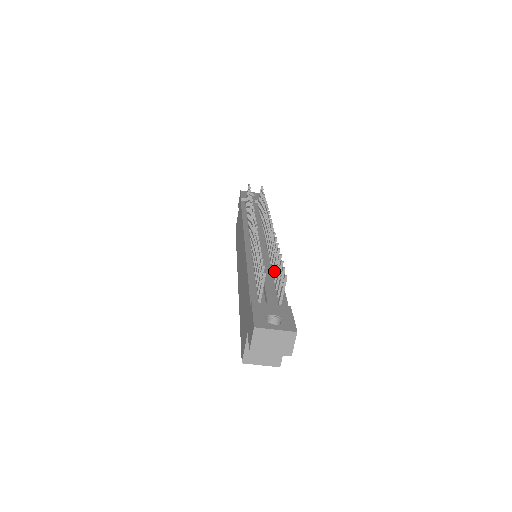
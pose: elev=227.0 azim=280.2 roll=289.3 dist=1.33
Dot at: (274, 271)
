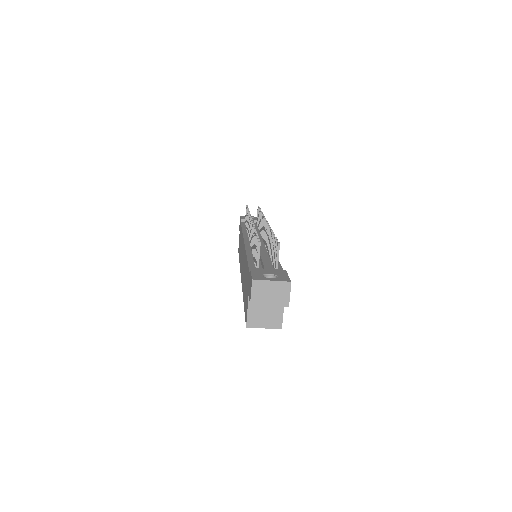
Dot at: occluded
